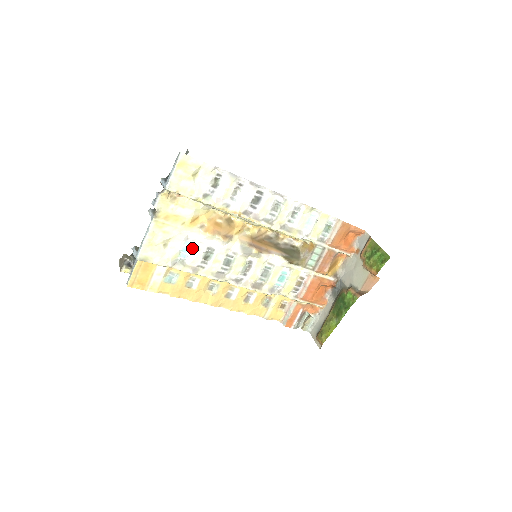
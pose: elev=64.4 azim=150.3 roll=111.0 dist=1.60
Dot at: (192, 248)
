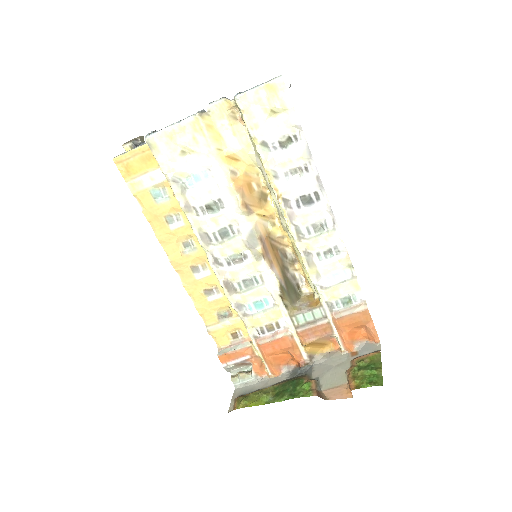
Dot at: (205, 183)
